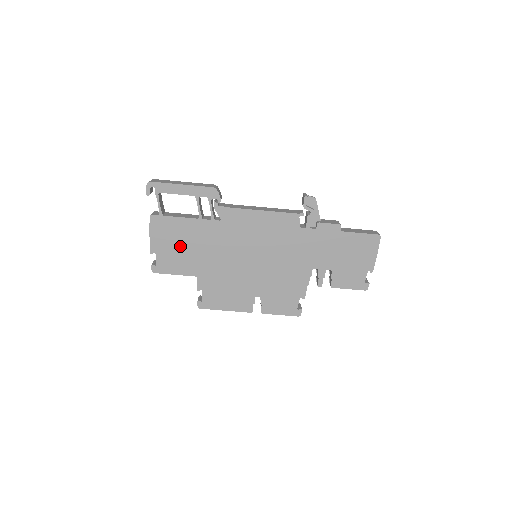
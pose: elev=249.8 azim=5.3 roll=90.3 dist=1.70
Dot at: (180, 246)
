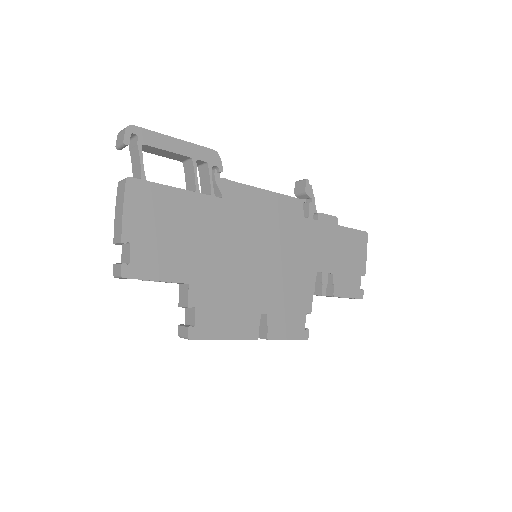
Dot at: (168, 232)
